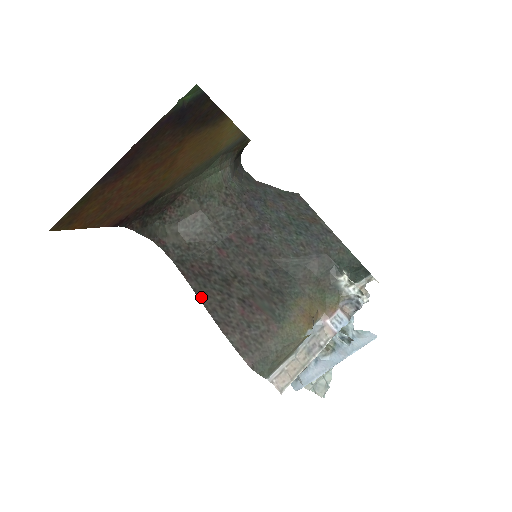
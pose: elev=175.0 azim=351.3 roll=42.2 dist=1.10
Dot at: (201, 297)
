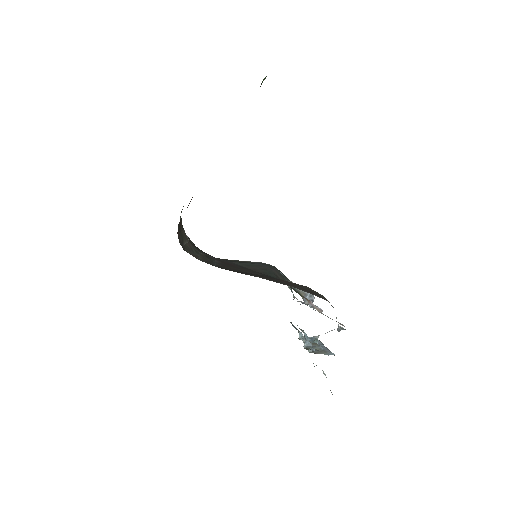
Dot at: (255, 276)
